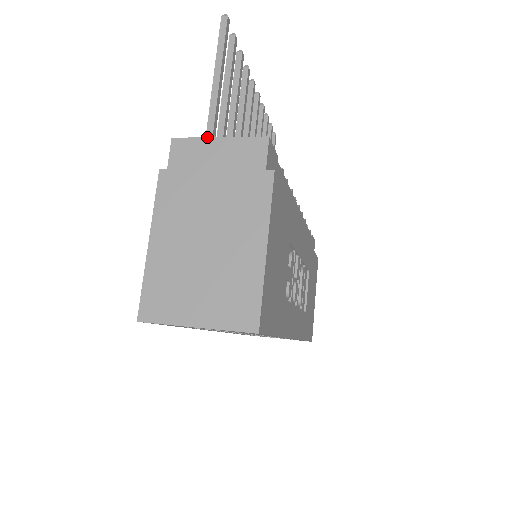
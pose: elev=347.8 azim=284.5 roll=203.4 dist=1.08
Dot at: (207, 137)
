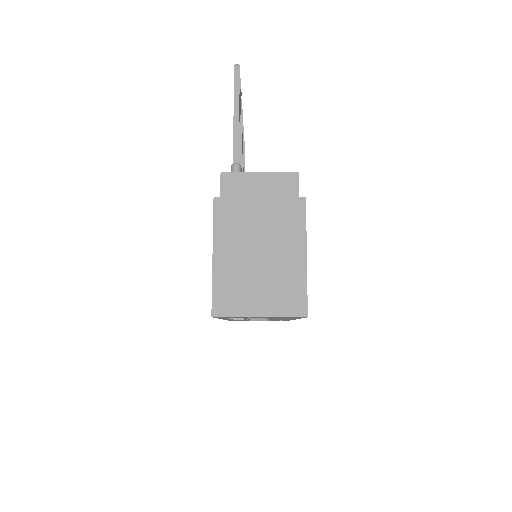
Dot at: (250, 172)
